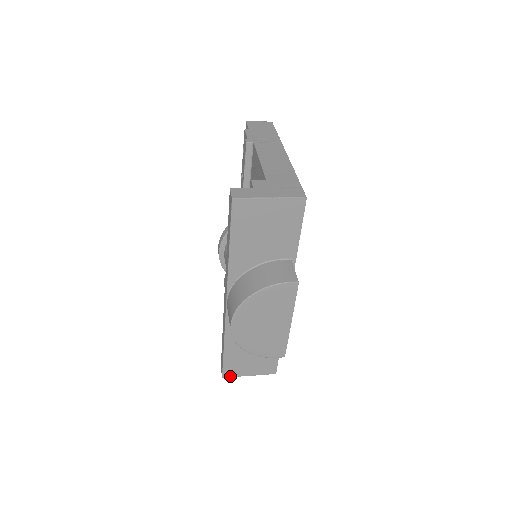
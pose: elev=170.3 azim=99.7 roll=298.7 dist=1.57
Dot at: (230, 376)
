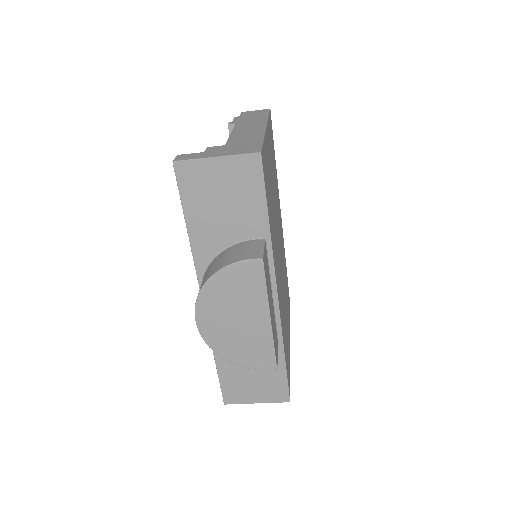
Dot at: (233, 402)
